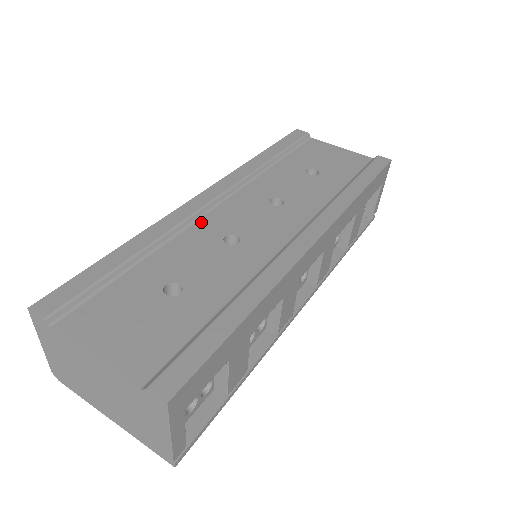
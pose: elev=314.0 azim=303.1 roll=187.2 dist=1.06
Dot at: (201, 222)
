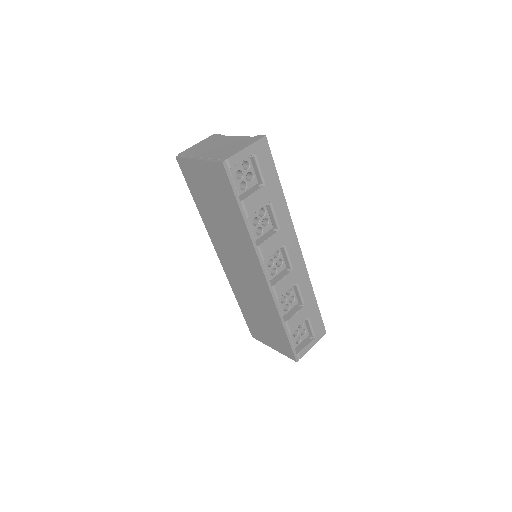
Dot at: occluded
